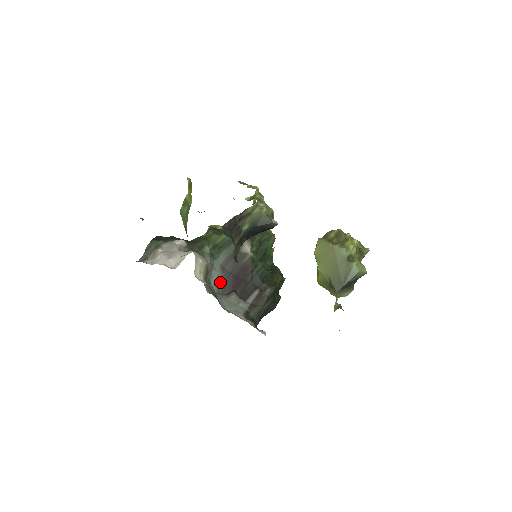
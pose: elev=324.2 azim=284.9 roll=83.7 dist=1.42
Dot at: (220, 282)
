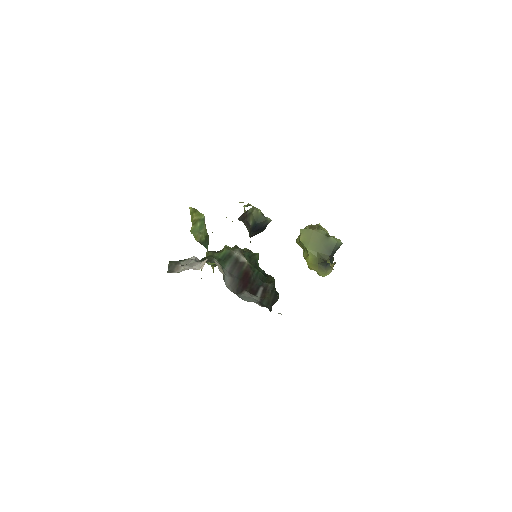
Dot at: (232, 285)
